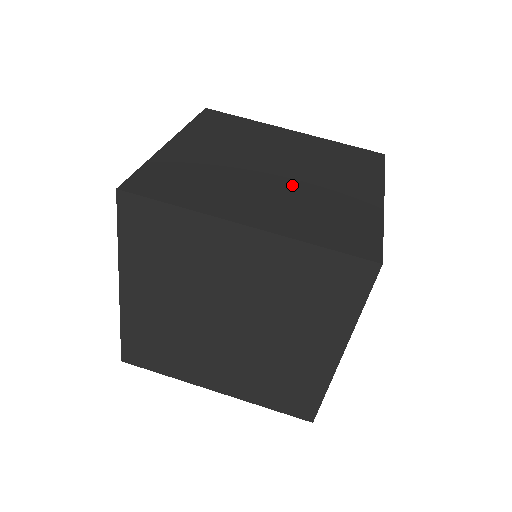
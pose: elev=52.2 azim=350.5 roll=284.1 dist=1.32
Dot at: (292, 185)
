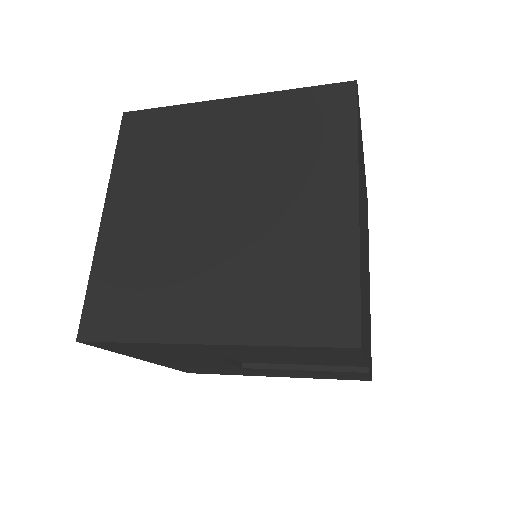
Dot at: occluded
